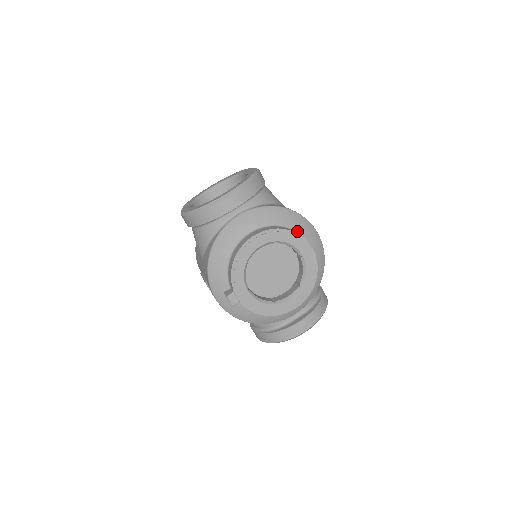
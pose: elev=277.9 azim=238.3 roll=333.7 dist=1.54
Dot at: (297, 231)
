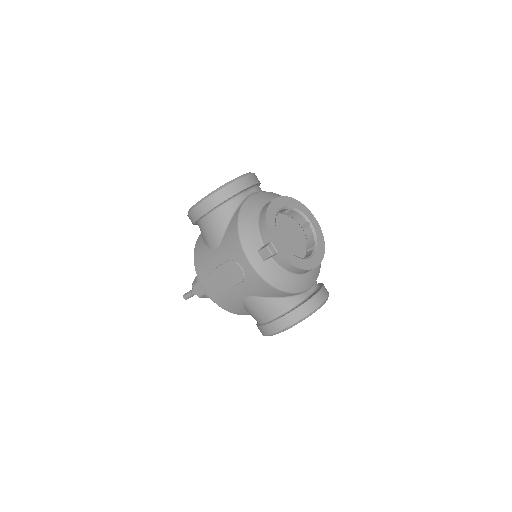
Dot at: occluded
